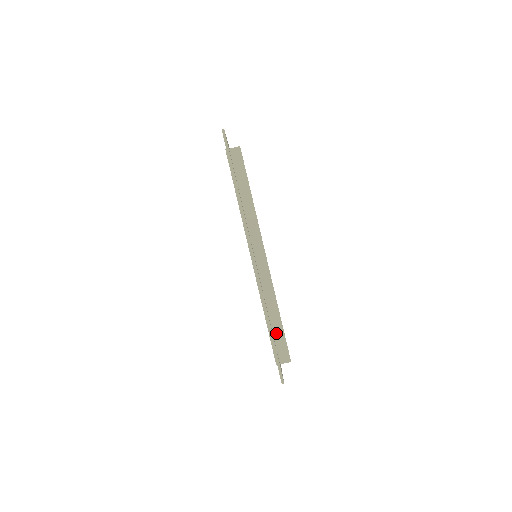
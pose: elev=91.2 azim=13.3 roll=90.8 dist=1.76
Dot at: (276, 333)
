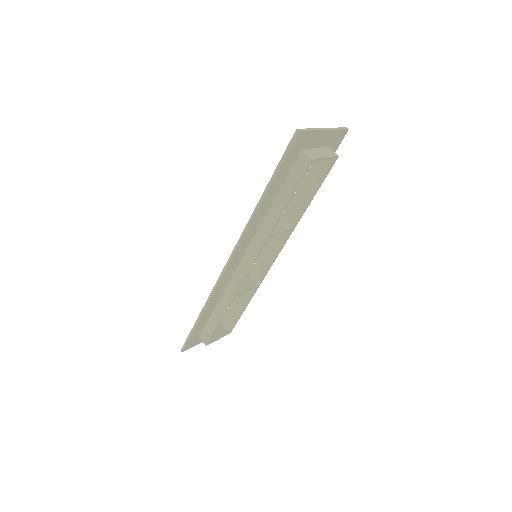
Dot at: (211, 320)
